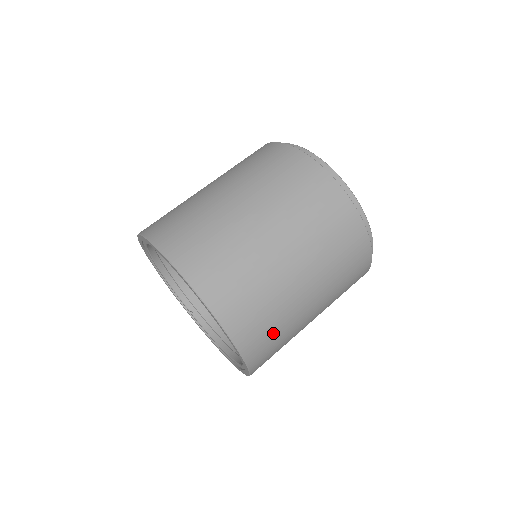
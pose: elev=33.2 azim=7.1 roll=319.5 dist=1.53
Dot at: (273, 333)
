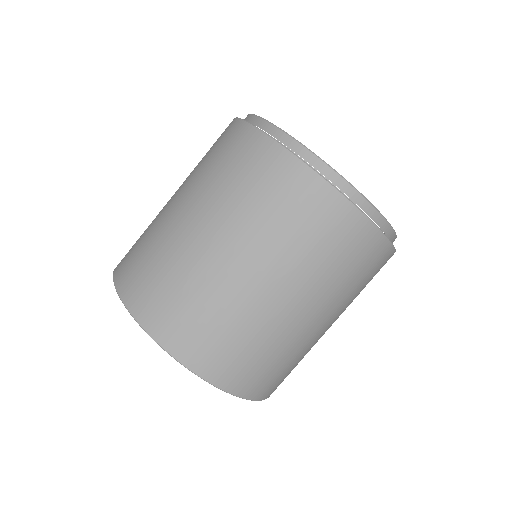
Dot at: (201, 318)
